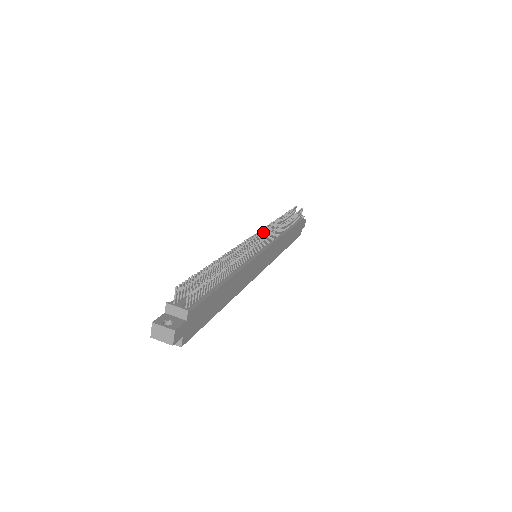
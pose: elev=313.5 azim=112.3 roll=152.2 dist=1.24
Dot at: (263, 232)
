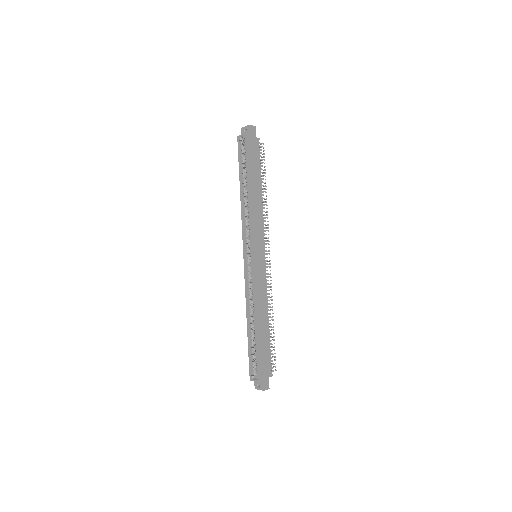
Dot at: occluded
